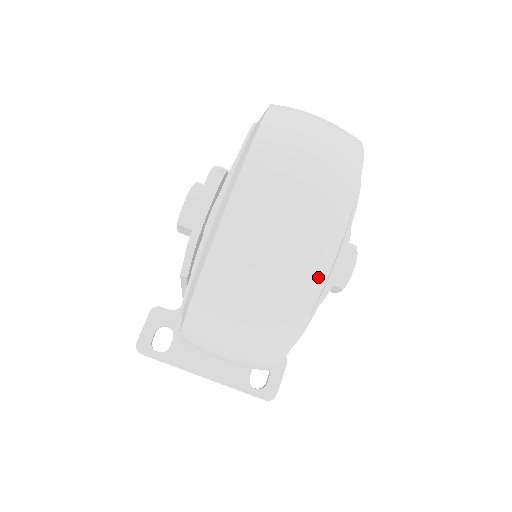
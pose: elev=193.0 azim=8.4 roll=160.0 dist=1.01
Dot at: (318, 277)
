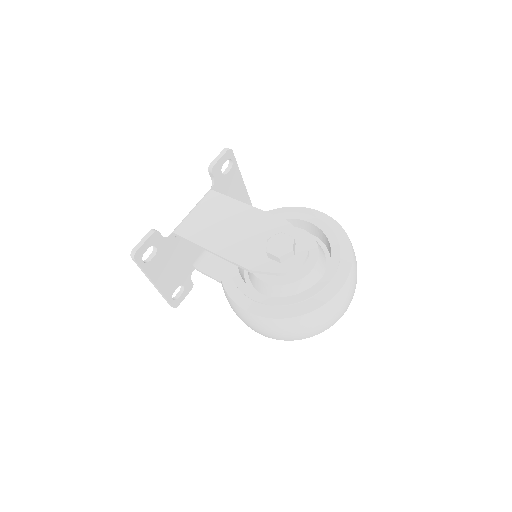
Dot at: (329, 327)
